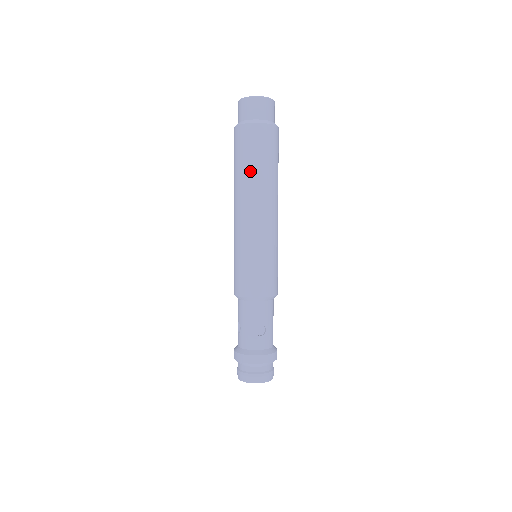
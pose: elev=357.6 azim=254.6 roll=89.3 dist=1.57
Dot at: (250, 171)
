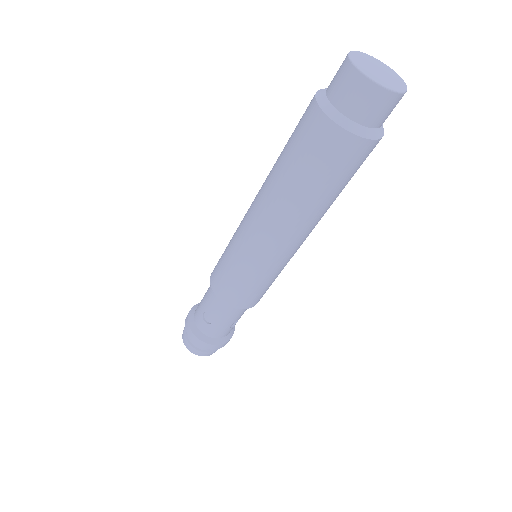
Dot at: (323, 199)
